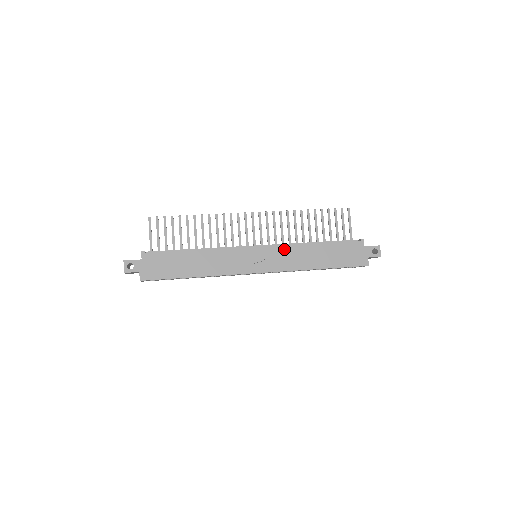
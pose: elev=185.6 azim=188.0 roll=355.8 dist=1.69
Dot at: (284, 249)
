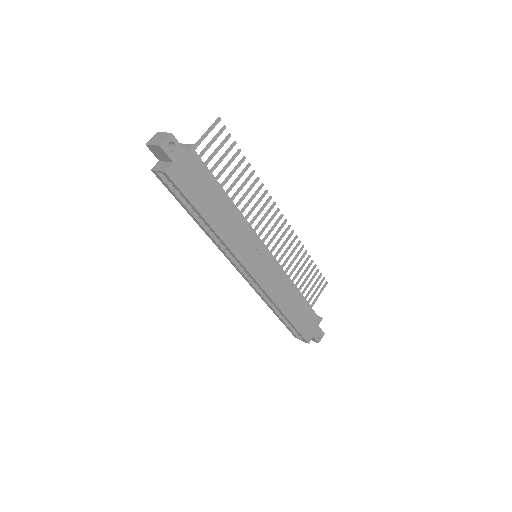
Dot at: (282, 274)
